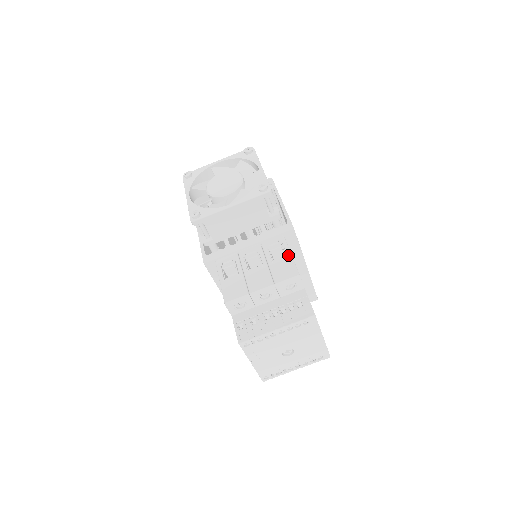
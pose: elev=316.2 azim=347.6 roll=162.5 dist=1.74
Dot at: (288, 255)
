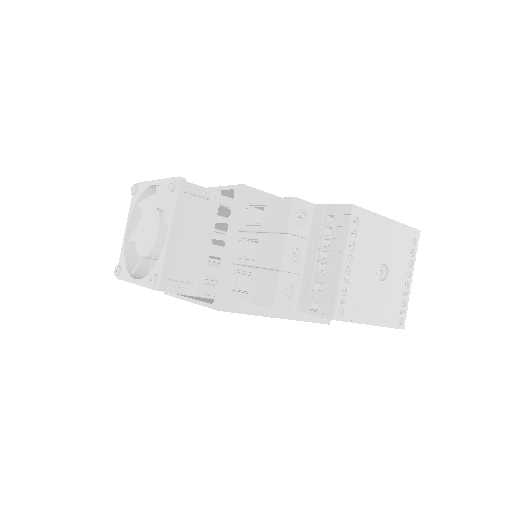
Dot at: (265, 202)
